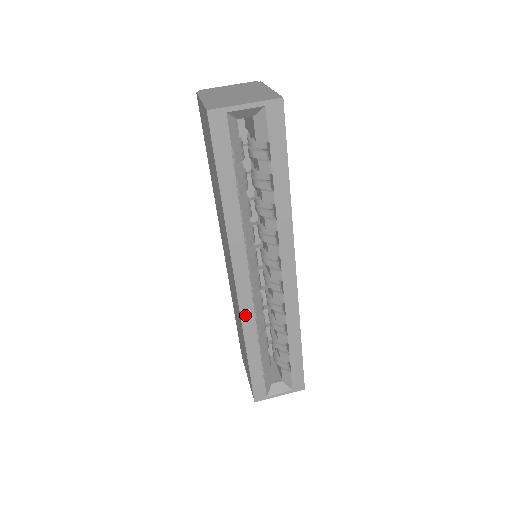
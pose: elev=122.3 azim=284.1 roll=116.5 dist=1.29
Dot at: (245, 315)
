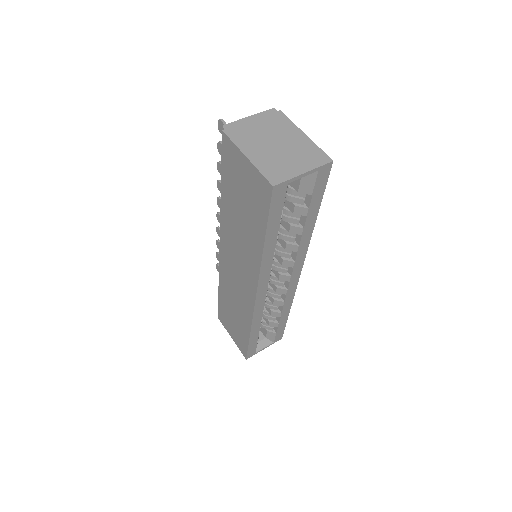
Dot at: (257, 312)
